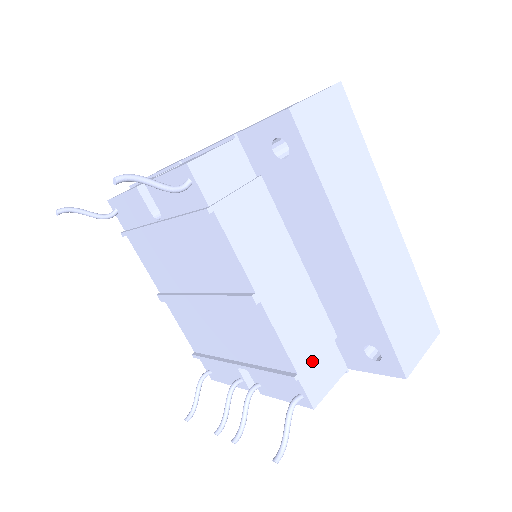
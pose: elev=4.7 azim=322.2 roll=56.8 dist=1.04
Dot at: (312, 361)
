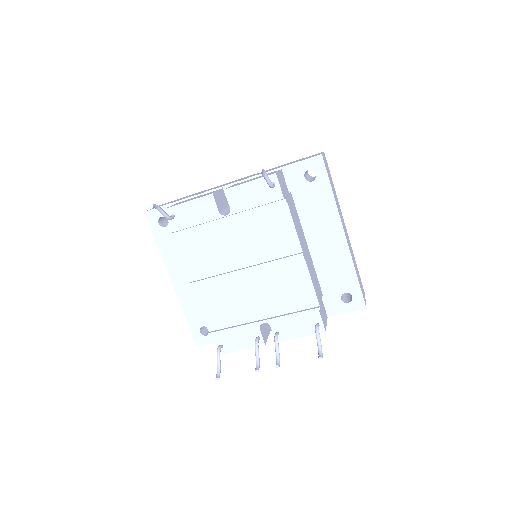
Dot at: (321, 302)
